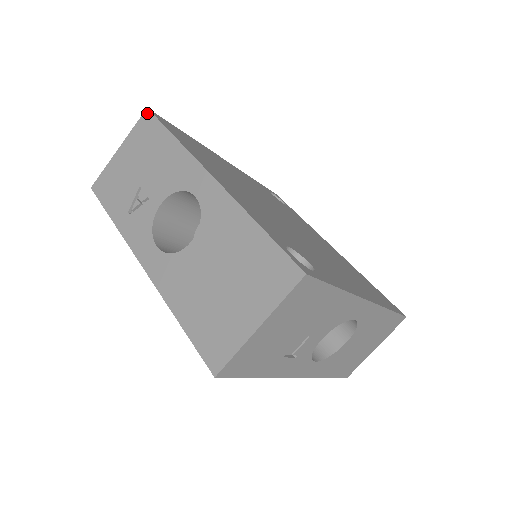
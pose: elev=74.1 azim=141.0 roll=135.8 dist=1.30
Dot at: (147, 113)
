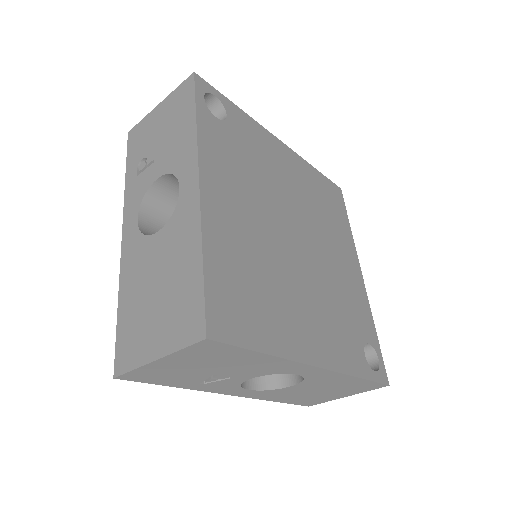
Dot at: (209, 343)
